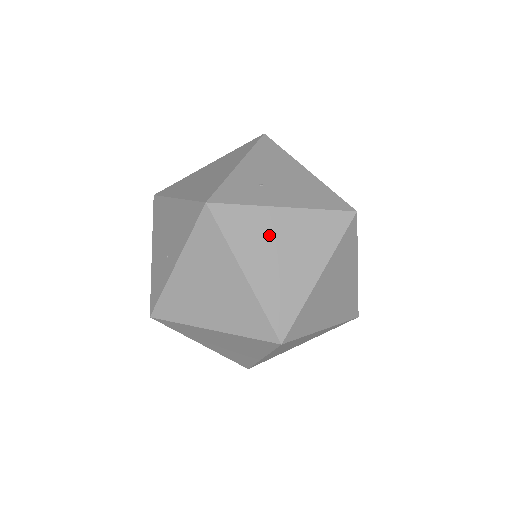
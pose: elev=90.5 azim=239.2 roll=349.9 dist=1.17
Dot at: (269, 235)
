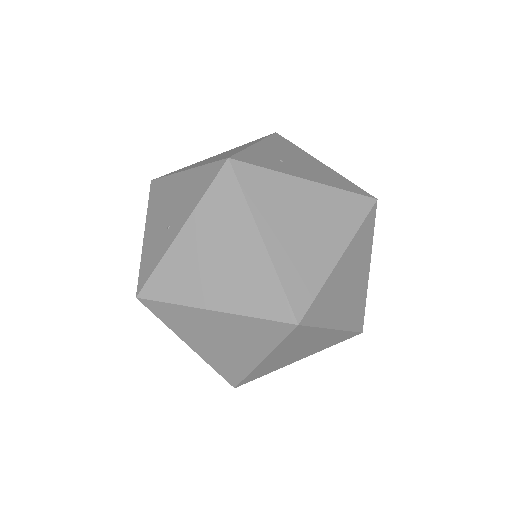
Dot at: (291, 204)
